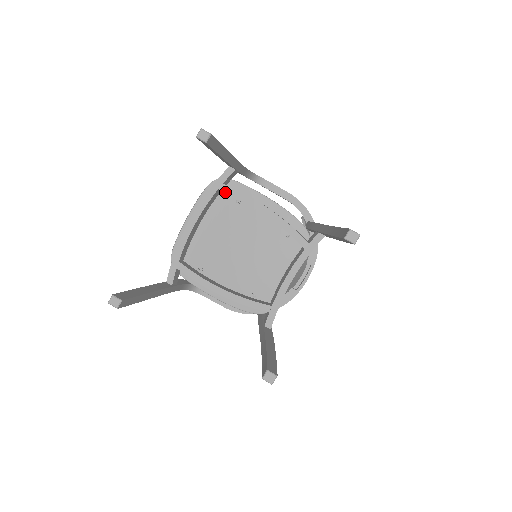
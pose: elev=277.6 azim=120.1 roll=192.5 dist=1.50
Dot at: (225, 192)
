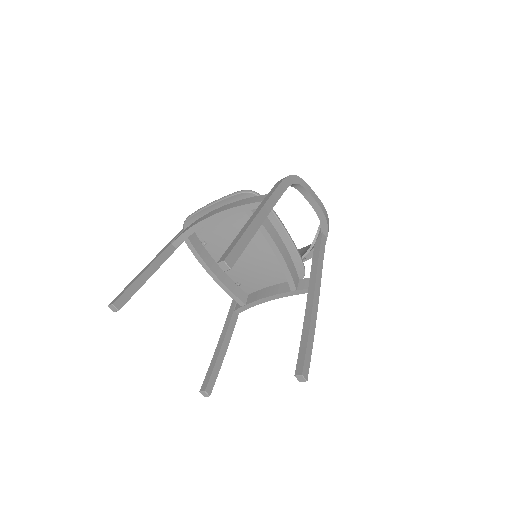
Dot at: occluded
